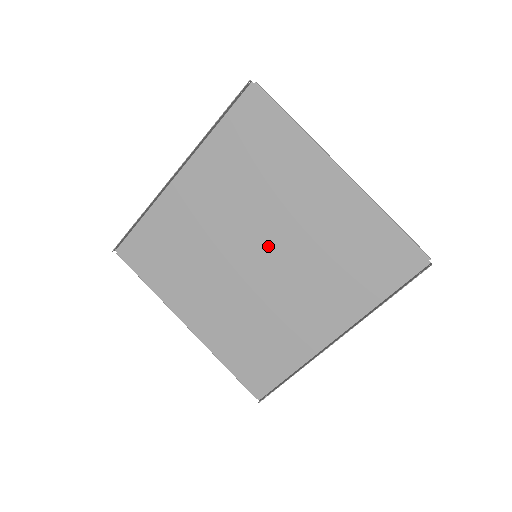
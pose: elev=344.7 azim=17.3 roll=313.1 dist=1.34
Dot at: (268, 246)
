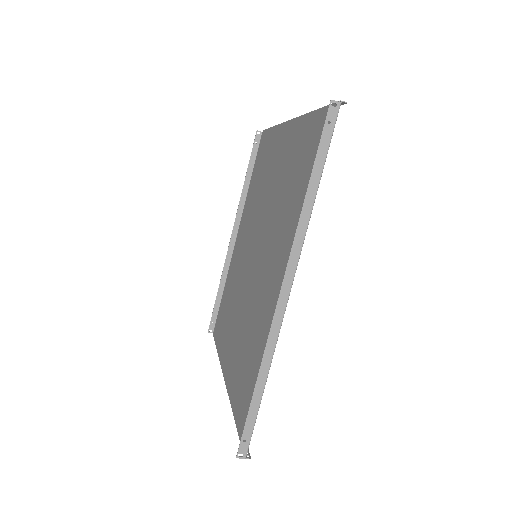
Dot at: (261, 238)
